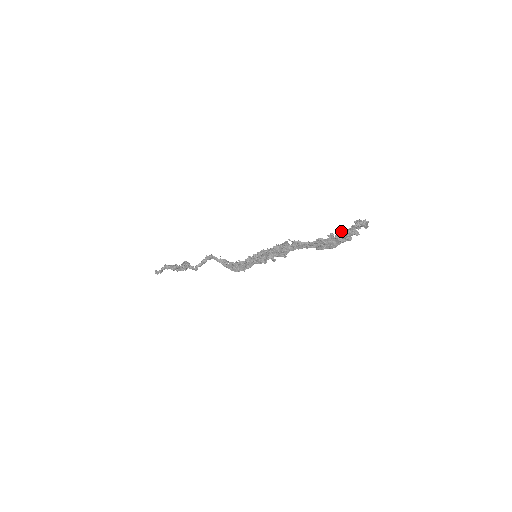
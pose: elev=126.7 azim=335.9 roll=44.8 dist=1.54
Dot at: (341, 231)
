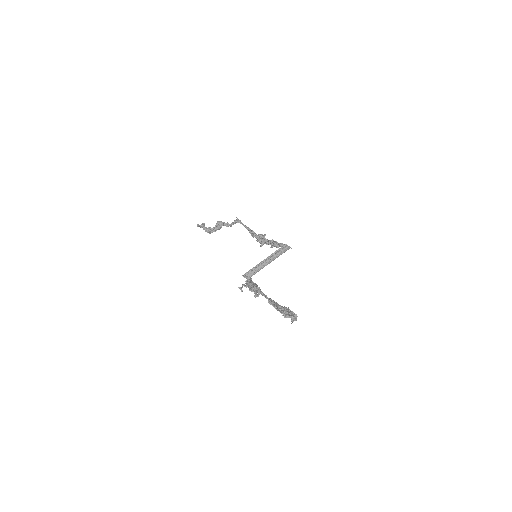
Dot at: (284, 306)
